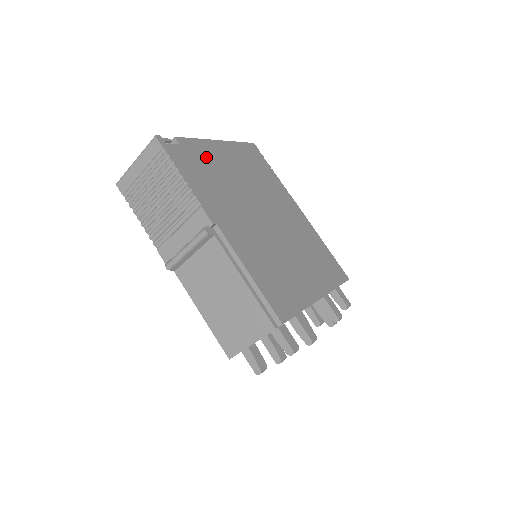
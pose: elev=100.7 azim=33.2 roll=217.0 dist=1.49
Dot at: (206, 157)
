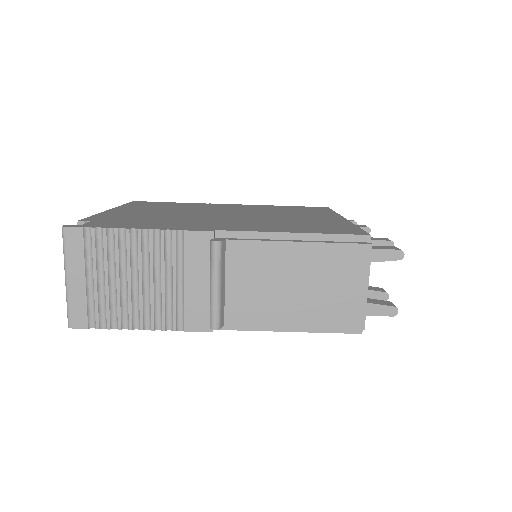
Dot at: (123, 217)
